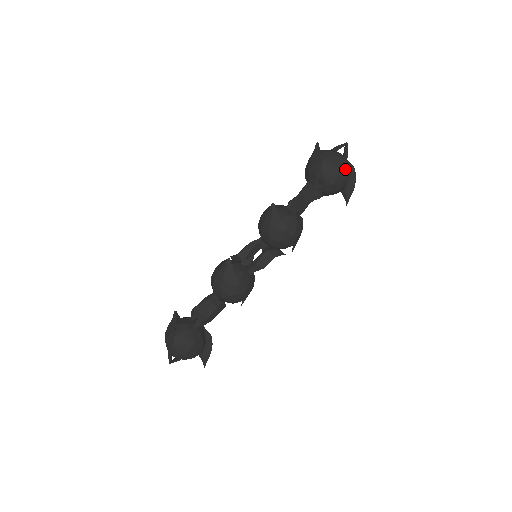
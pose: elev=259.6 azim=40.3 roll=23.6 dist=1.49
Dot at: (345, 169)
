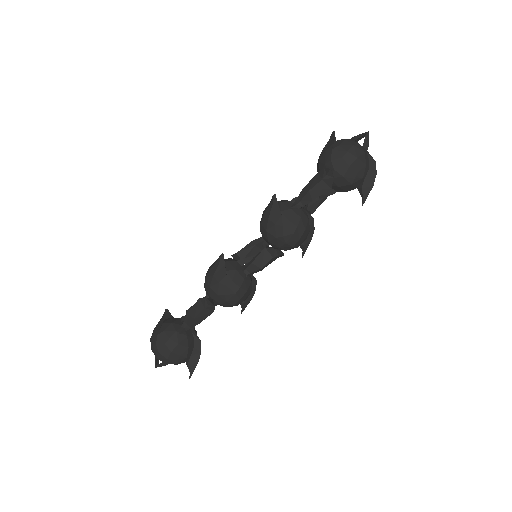
Dot at: (359, 159)
